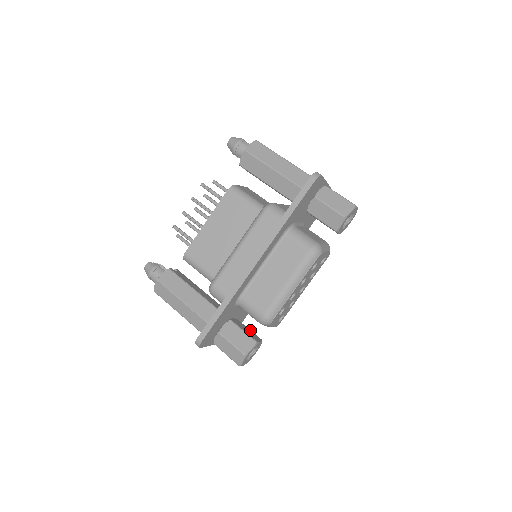
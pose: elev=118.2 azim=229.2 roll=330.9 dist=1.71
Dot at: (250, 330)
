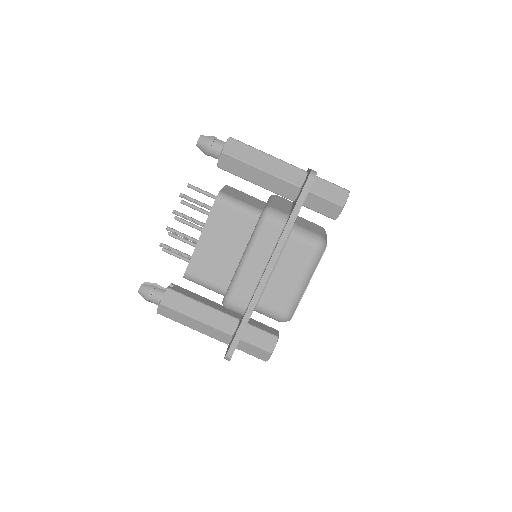
Dot at: (265, 325)
